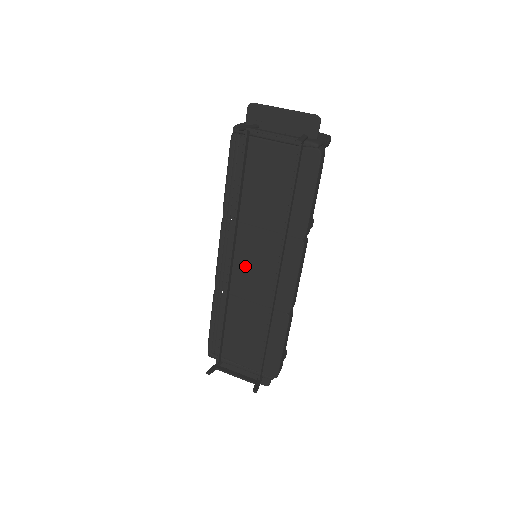
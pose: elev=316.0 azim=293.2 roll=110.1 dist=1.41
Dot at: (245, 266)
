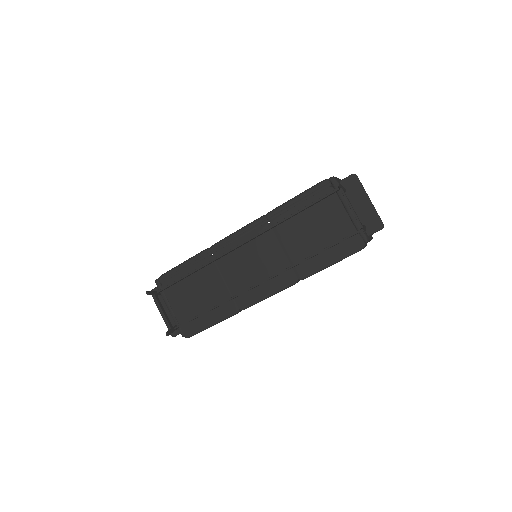
Dot at: (246, 256)
